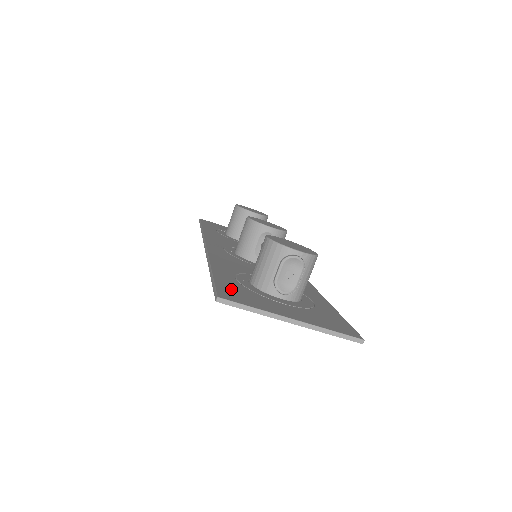
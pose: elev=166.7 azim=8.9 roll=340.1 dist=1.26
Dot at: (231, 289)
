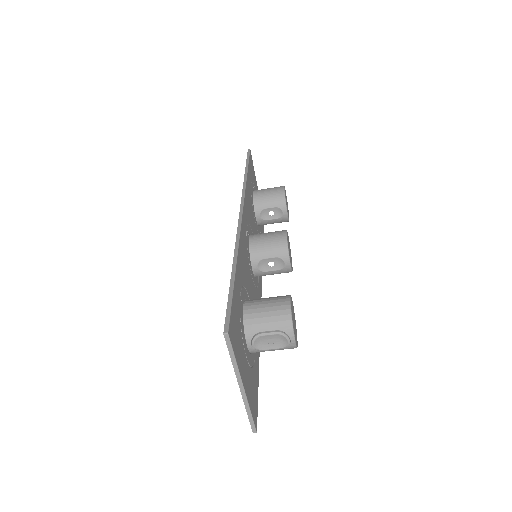
Dot at: (235, 319)
